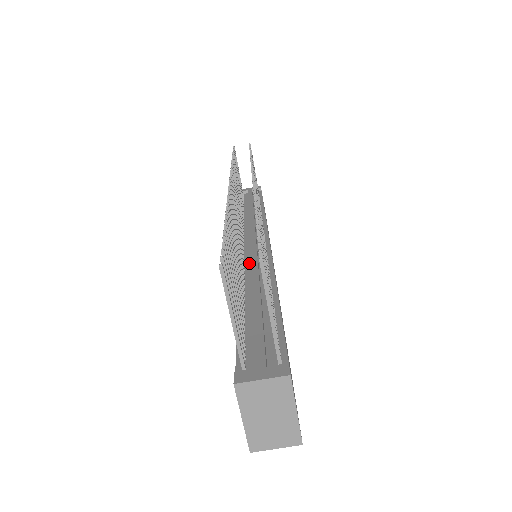
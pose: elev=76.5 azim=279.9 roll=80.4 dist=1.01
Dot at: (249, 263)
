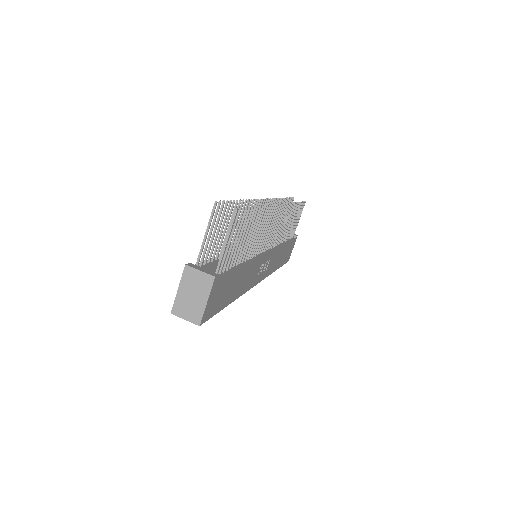
Dot at: occluded
